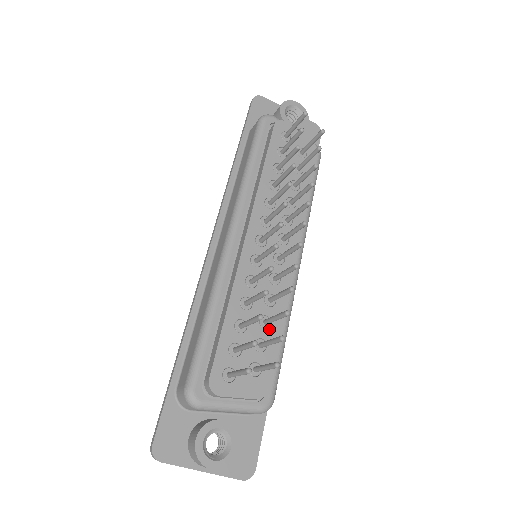
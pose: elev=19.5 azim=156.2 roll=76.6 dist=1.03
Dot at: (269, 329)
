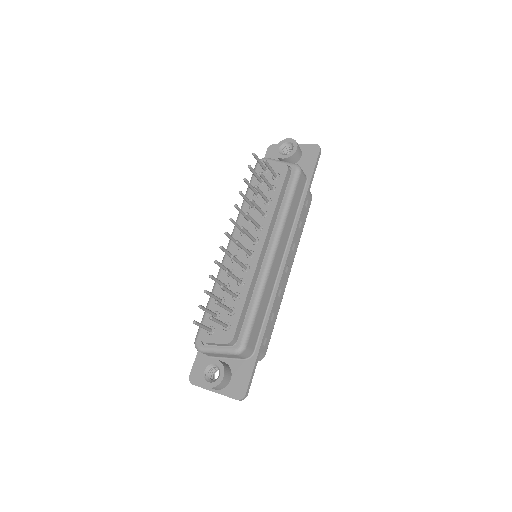
Dot at: (238, 301)
